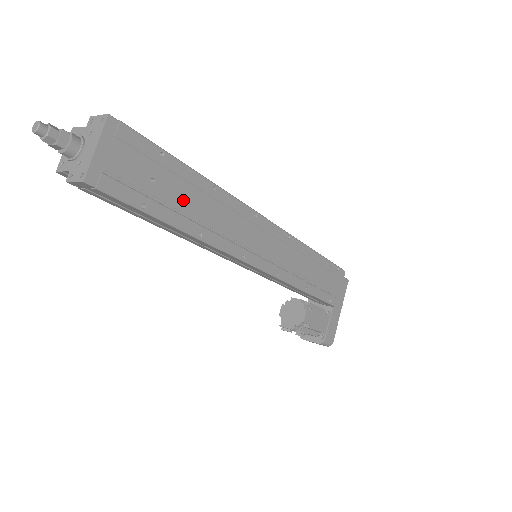
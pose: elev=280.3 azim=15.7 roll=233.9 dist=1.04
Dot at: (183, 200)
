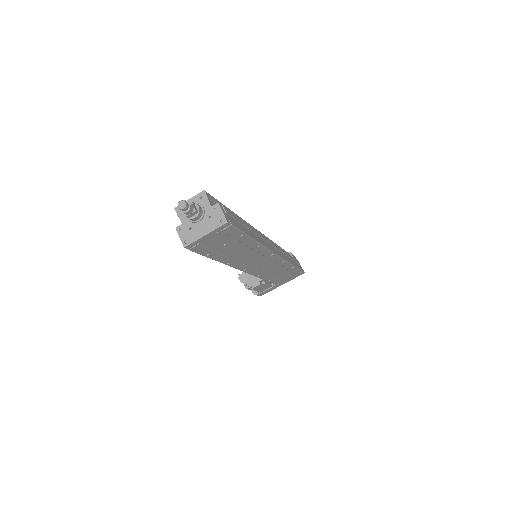
Dot at: (234, 251)
